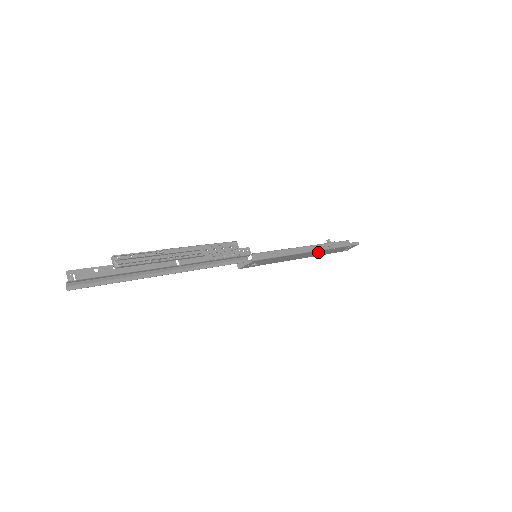
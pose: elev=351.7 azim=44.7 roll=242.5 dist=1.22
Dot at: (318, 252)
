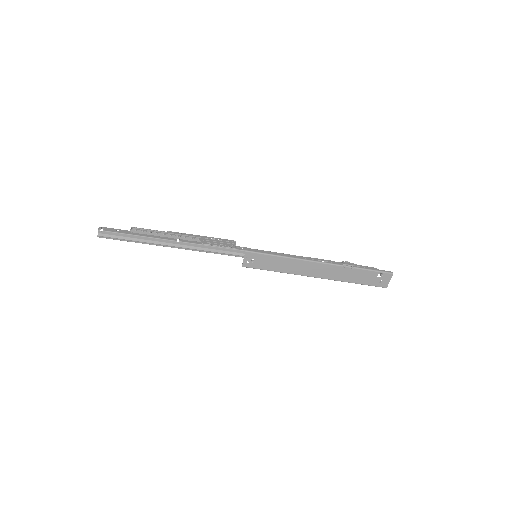
Dot at: (333, 270)
